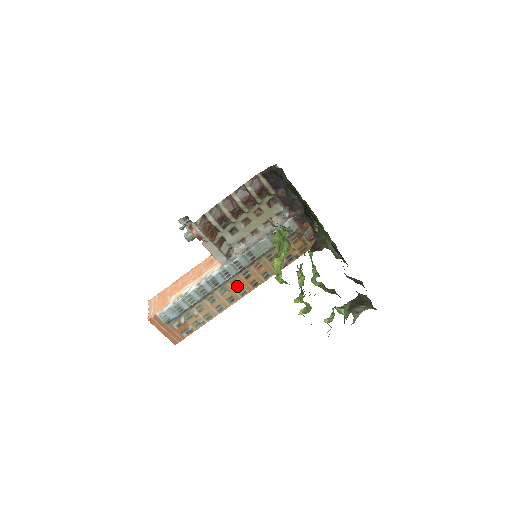
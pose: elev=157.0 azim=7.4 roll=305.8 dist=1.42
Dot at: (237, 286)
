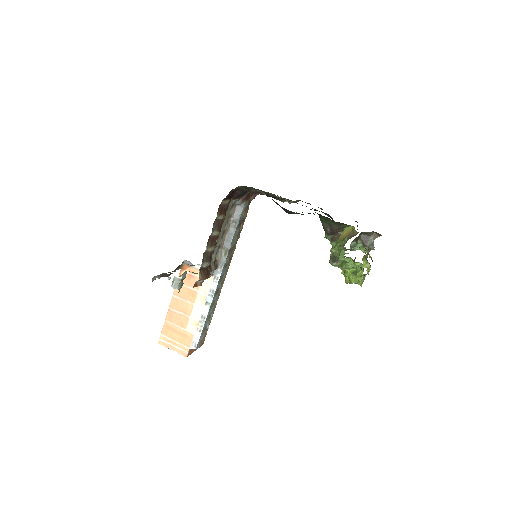
Dot at: occluded
